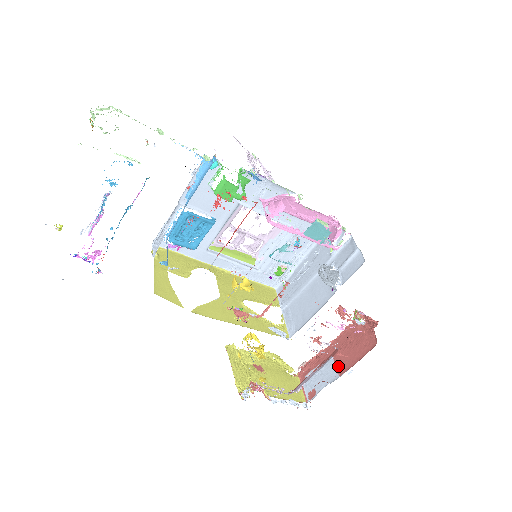
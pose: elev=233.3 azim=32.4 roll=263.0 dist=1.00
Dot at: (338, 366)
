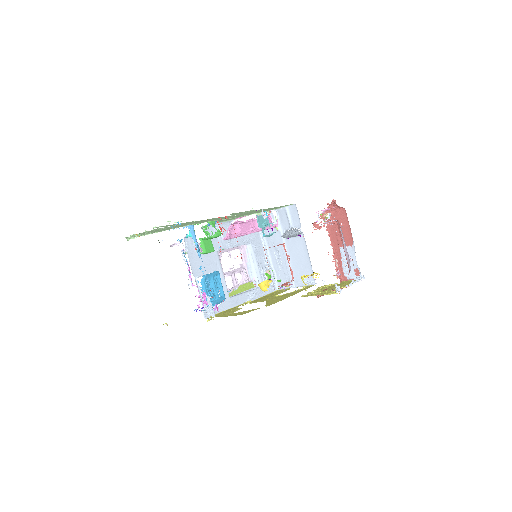
Dot at: (347, 244)
